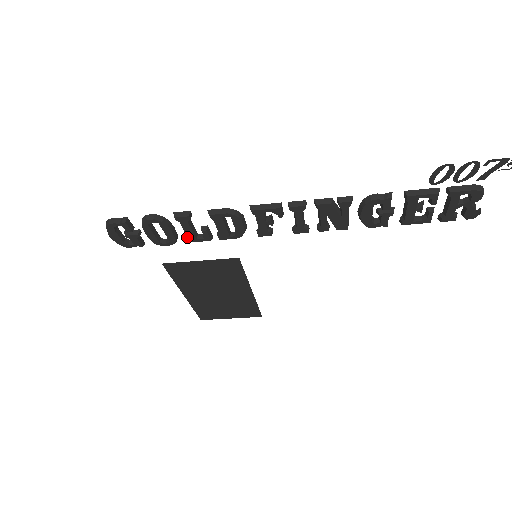
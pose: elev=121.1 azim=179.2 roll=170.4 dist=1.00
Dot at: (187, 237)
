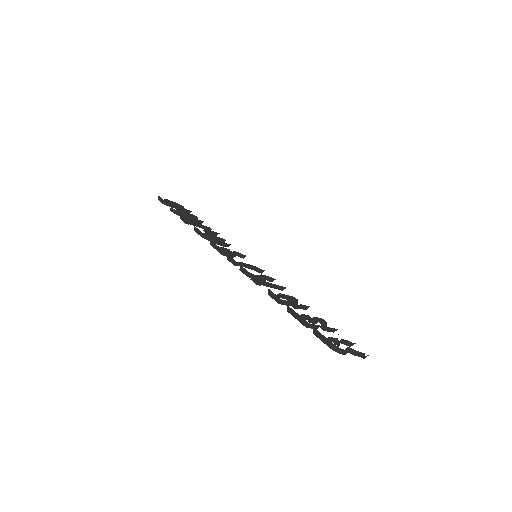
Dot at: occluded
